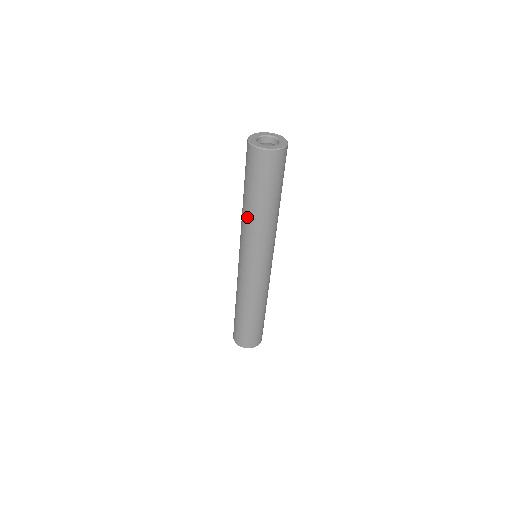
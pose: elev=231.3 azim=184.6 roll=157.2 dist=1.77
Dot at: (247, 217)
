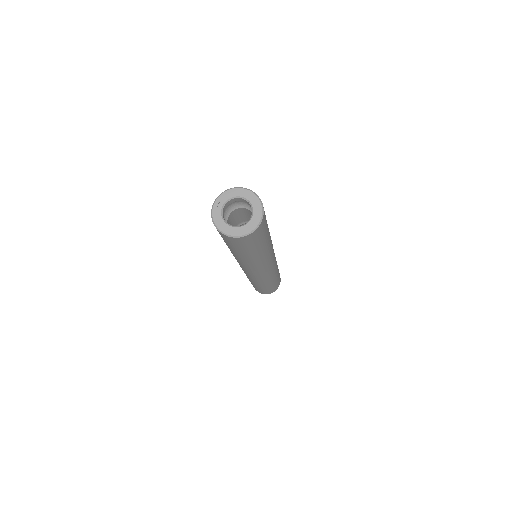
Dot at: (251, 261)
